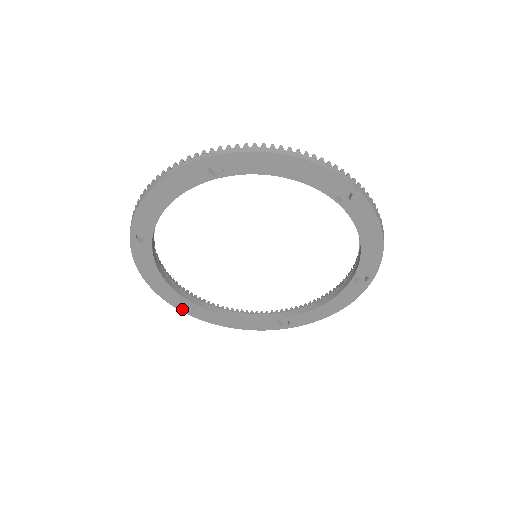
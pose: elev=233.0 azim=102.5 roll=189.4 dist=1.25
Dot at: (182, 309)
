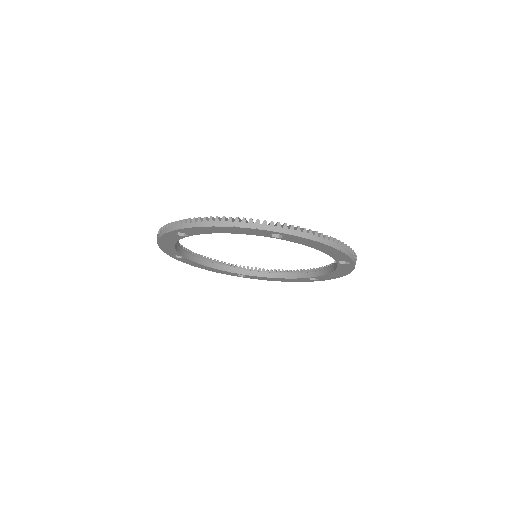
Dot at: (238, 276)
